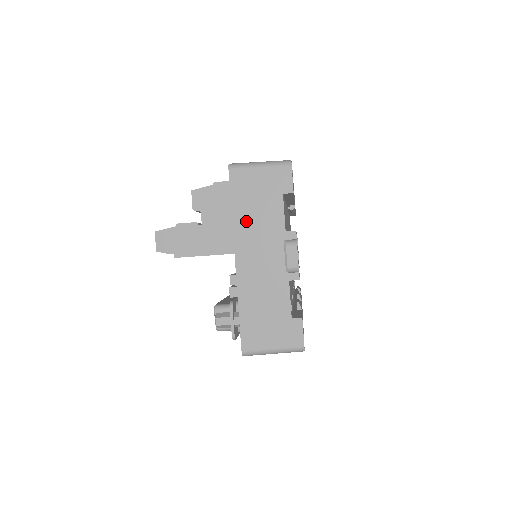
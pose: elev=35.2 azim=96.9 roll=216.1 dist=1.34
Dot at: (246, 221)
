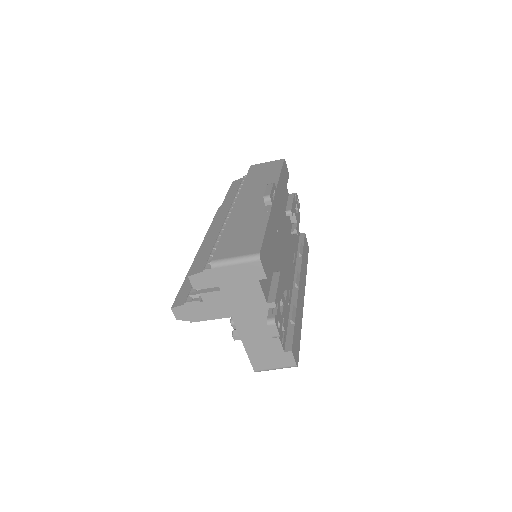
Dot at: (235, 300)
